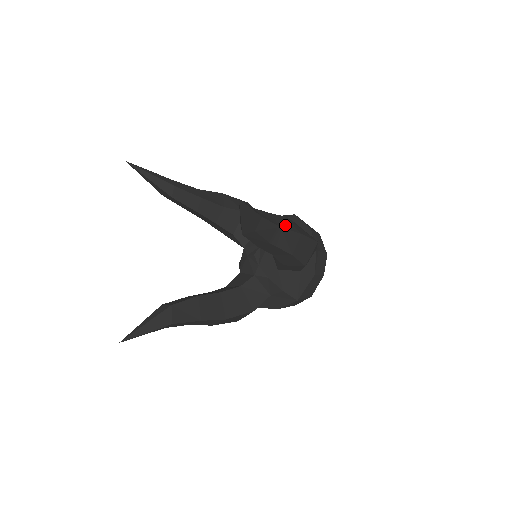
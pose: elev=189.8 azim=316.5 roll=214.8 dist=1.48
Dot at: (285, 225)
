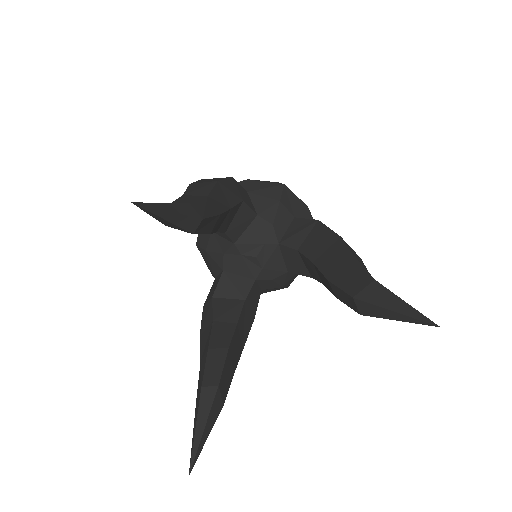
Dot at: (361, 262)
